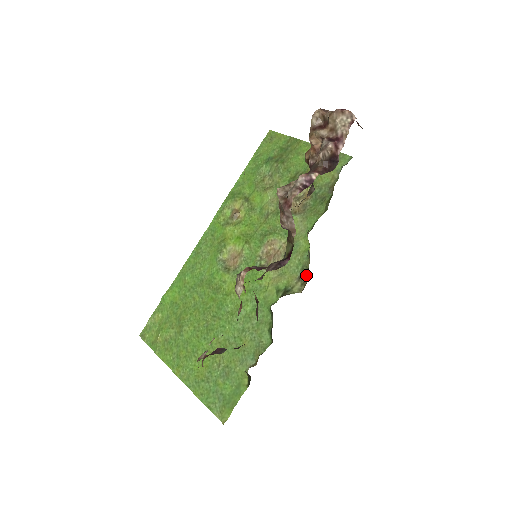
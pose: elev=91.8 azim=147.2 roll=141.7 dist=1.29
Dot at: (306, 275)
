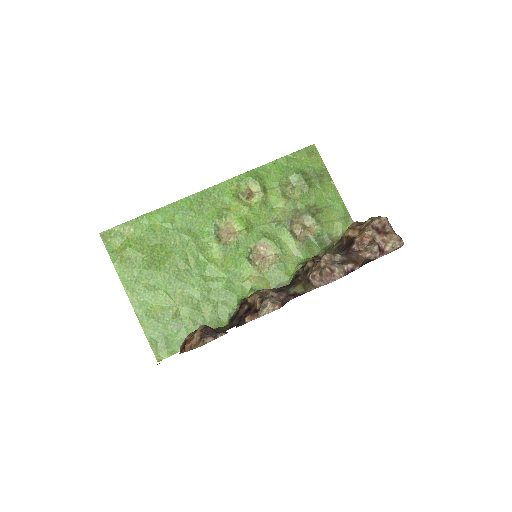
Dot at: occluded
